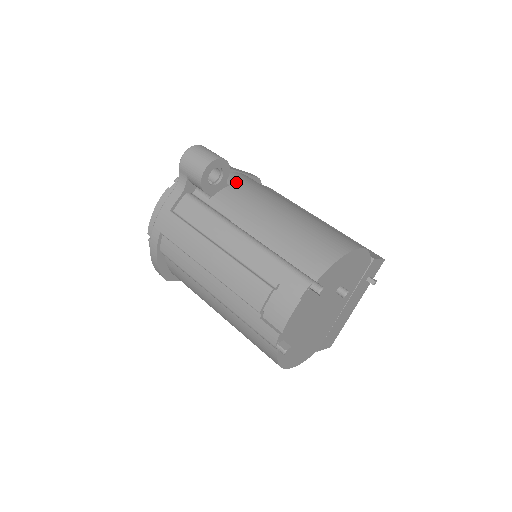
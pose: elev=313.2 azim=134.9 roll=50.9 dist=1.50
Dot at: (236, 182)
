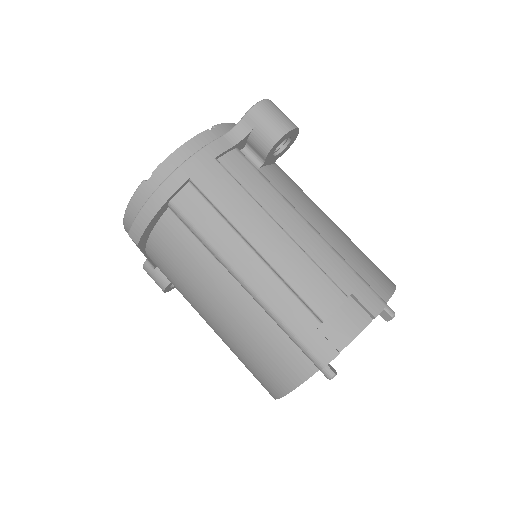
Dot at: occluded
